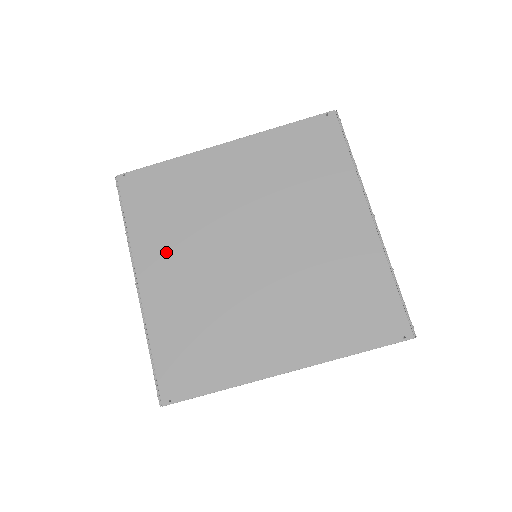
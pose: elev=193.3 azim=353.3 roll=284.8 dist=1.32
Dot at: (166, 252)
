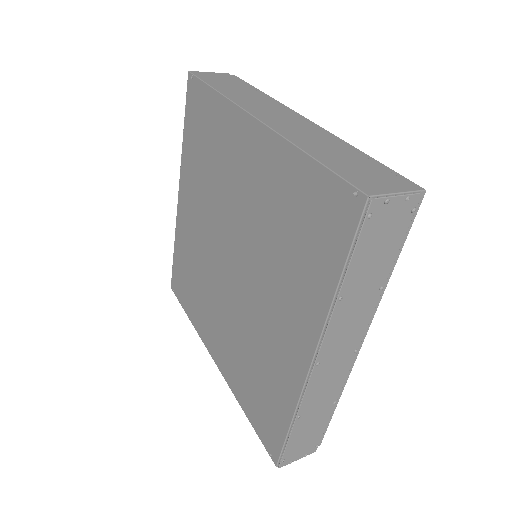
Dot at: (193, 190)
